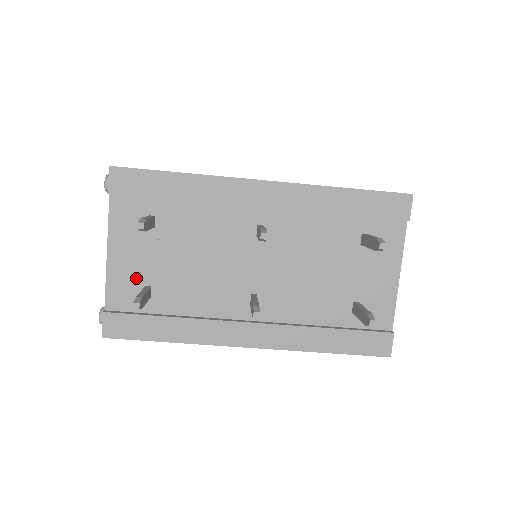
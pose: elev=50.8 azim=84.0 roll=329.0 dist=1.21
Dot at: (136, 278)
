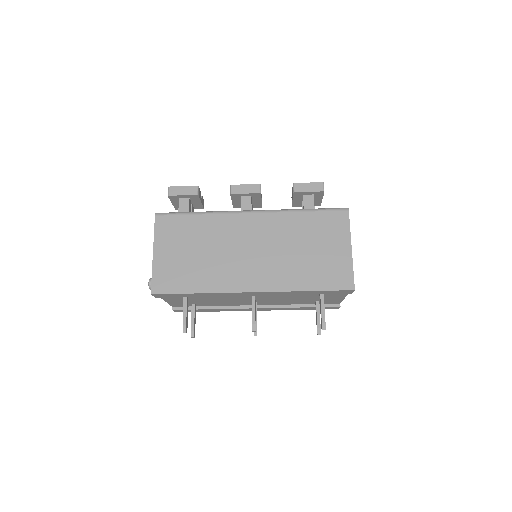
Dot at: occluded
